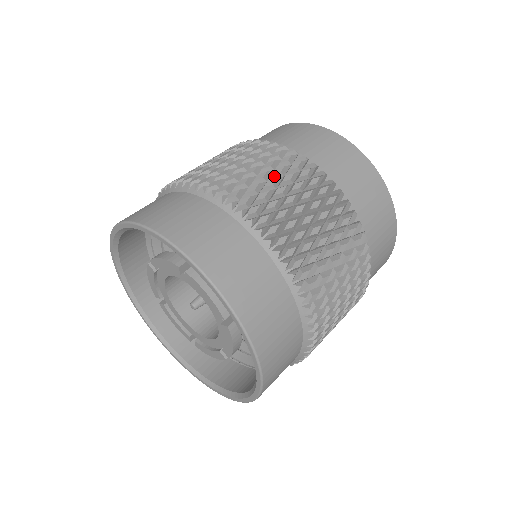
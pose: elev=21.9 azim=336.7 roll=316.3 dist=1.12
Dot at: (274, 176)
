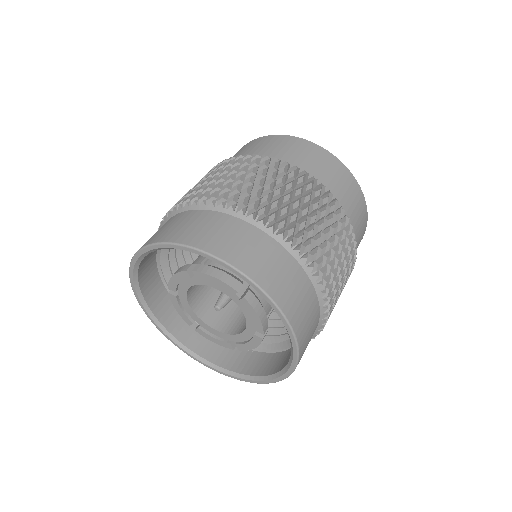
Dot at: (320, 219)
